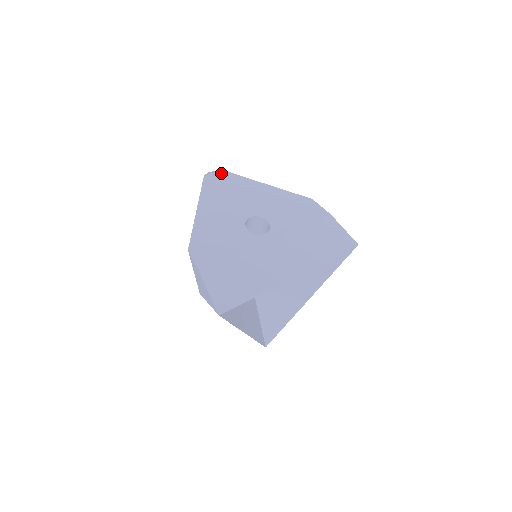
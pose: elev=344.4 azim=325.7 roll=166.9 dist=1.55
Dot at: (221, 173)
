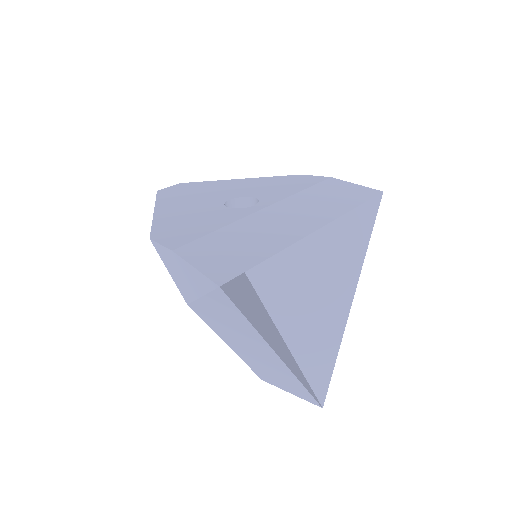
Dot at: (178, 185)
